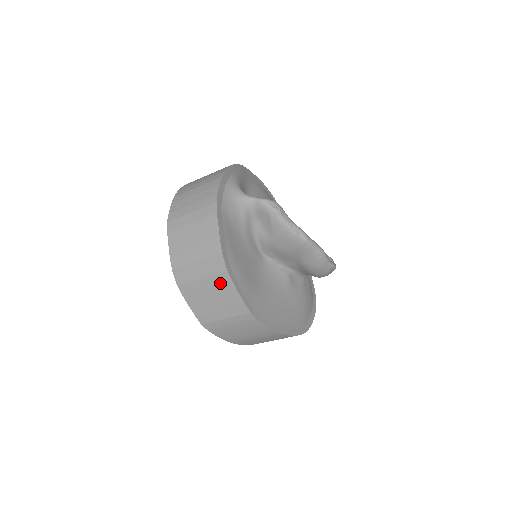
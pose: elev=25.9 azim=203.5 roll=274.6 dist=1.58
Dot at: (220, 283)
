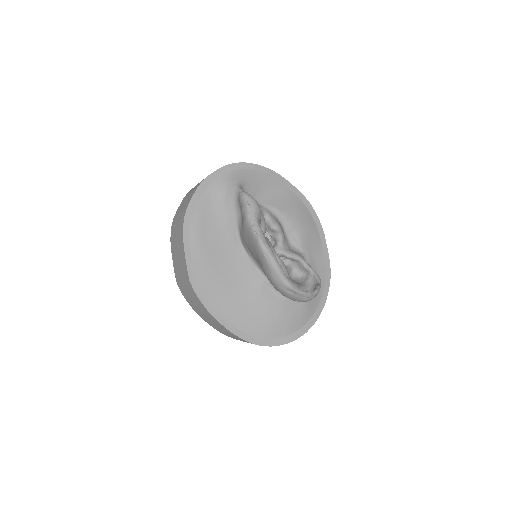
Dot at: (181, 245)
